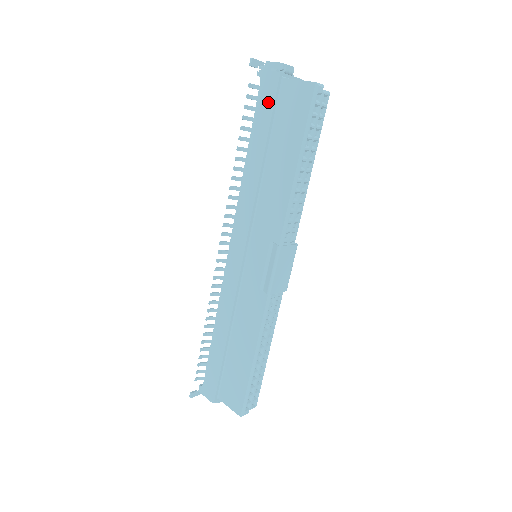
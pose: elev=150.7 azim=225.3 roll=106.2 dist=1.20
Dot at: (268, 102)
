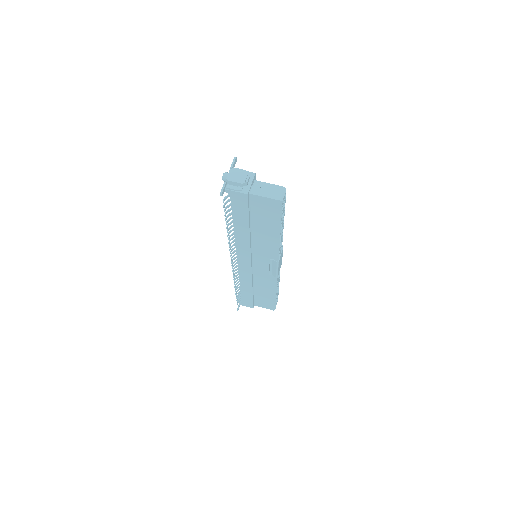
Dot at: (242, 206)
